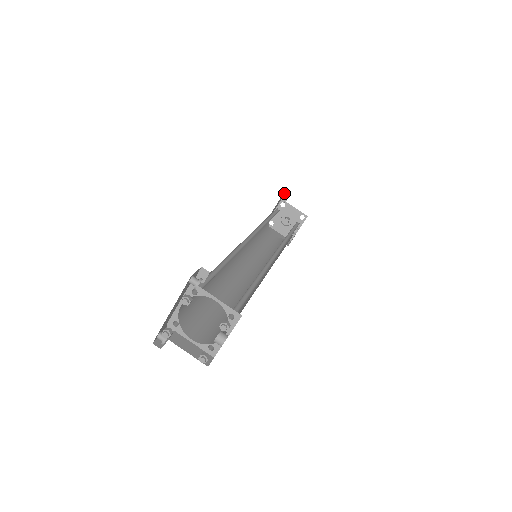
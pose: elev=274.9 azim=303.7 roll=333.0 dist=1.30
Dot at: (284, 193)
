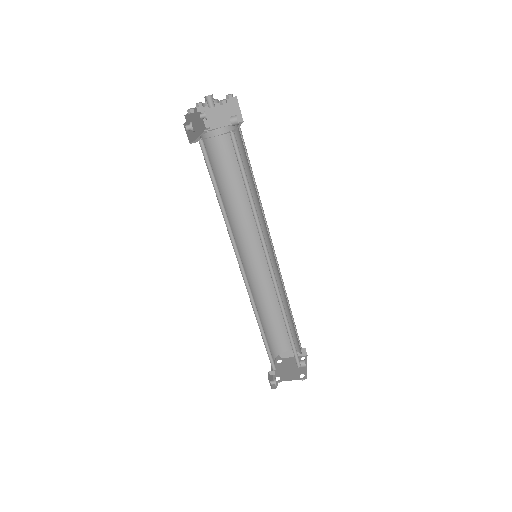
Dot at: occluded
